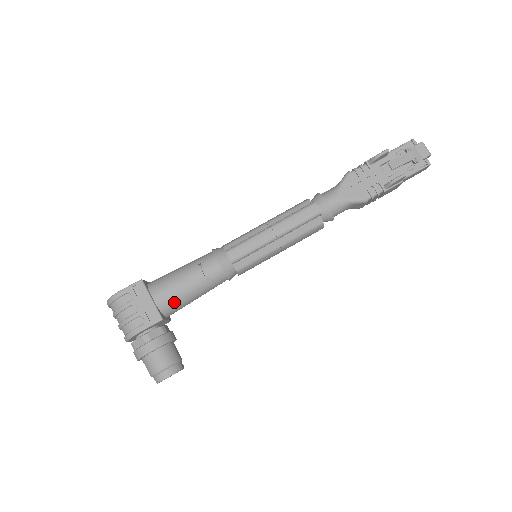
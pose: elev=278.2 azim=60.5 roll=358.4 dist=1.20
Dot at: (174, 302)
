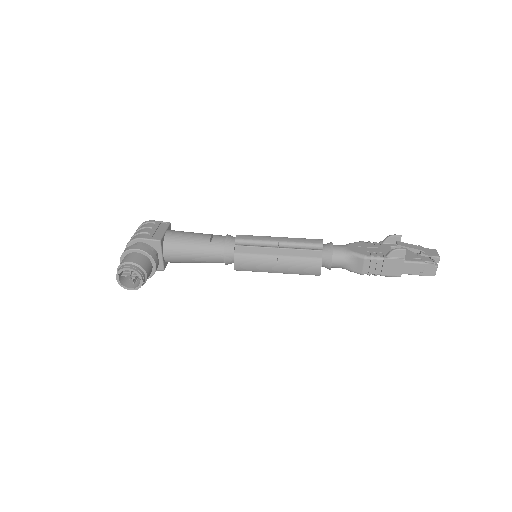
Dot at: (177, 242)
